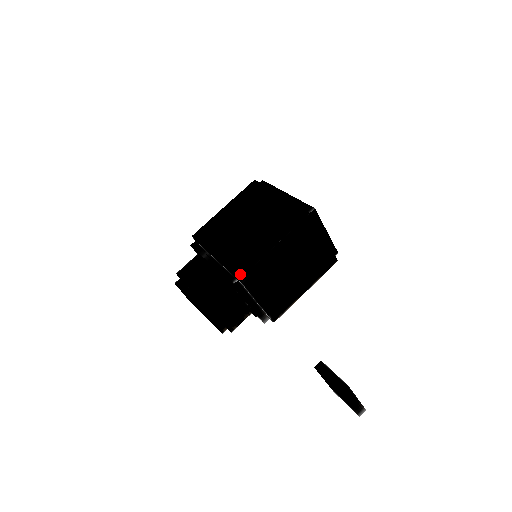
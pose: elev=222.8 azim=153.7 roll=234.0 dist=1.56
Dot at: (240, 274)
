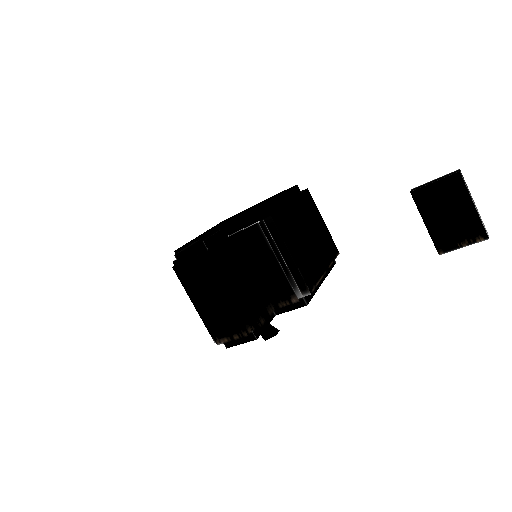
Dot at: (263, 214)
